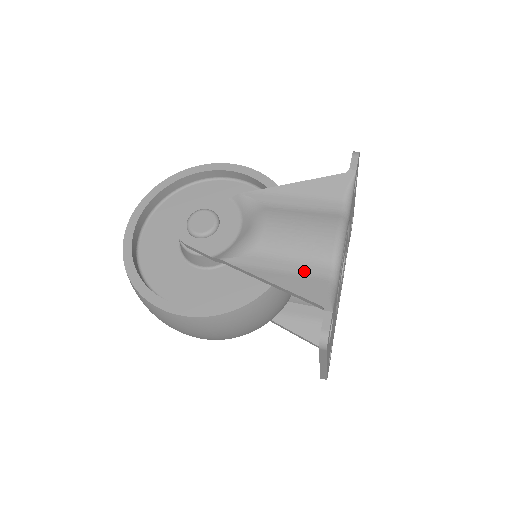
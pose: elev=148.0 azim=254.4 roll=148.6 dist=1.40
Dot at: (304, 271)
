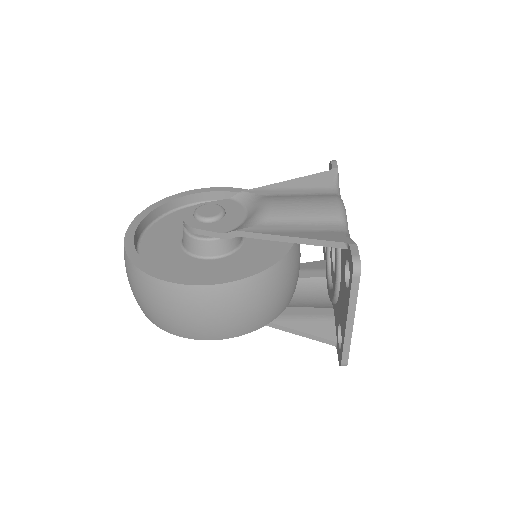
Dot at: (318, 229)
